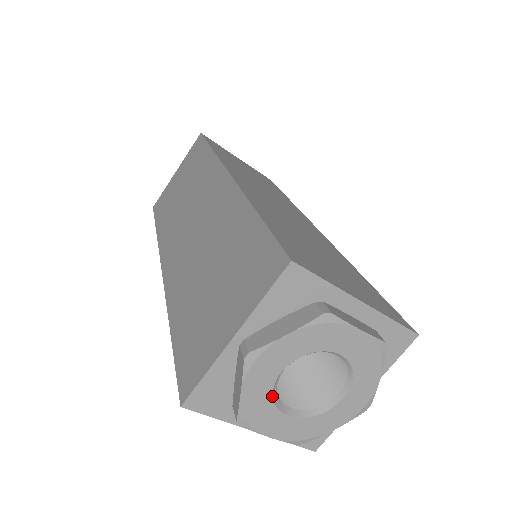
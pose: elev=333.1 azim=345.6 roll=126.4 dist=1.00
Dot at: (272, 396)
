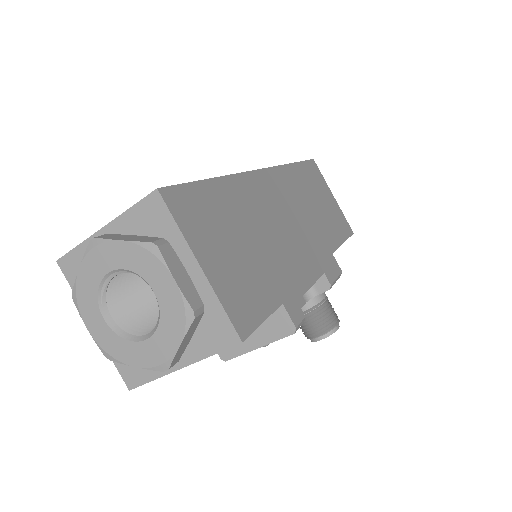
Dot at: (98, 290)
